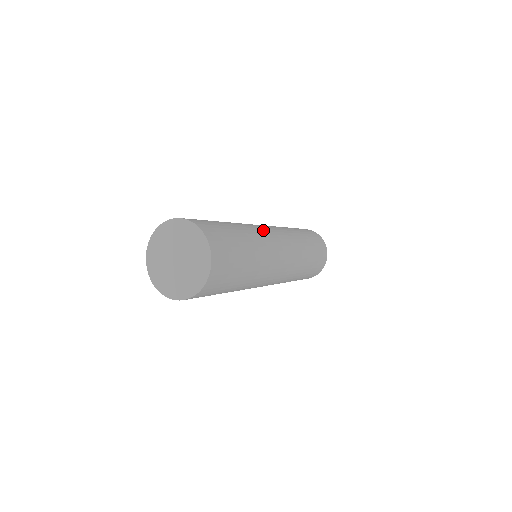
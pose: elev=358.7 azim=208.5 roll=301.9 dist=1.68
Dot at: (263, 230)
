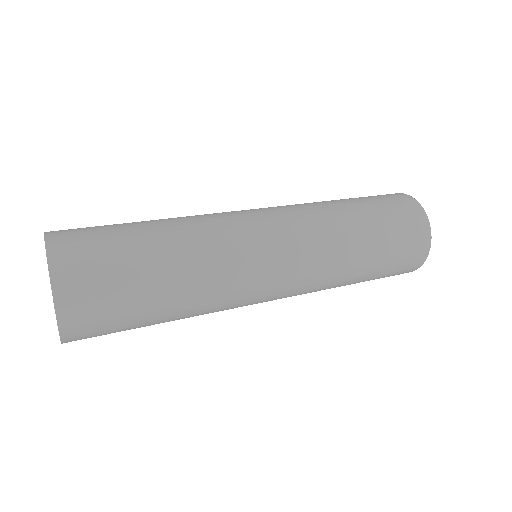
Dot at: (236, 225)
